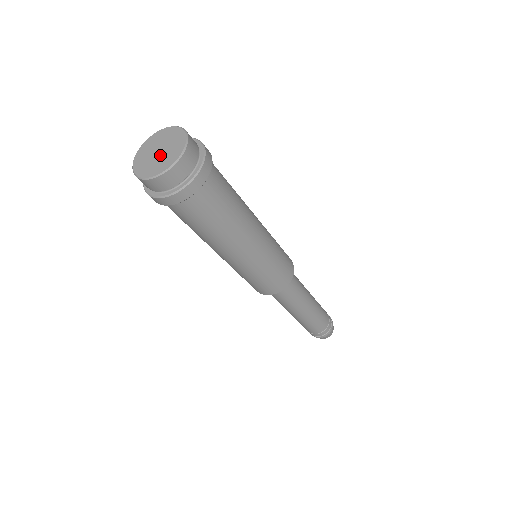
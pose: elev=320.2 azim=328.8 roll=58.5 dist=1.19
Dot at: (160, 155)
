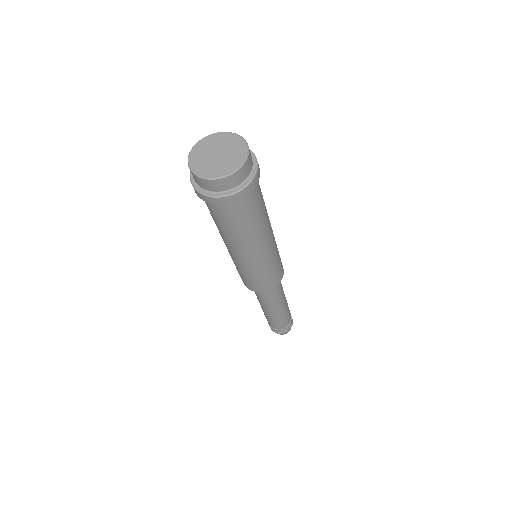
Dot at: (223, 156)
